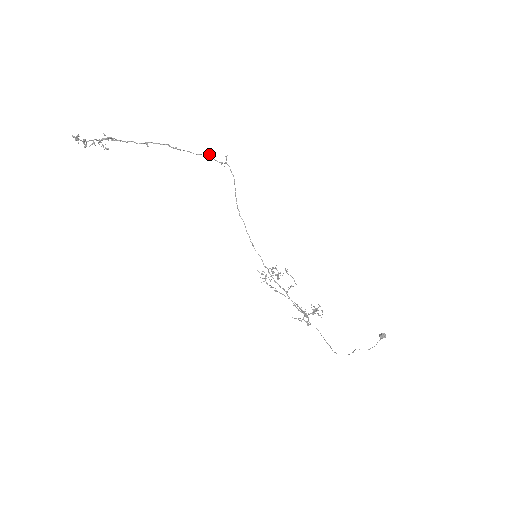
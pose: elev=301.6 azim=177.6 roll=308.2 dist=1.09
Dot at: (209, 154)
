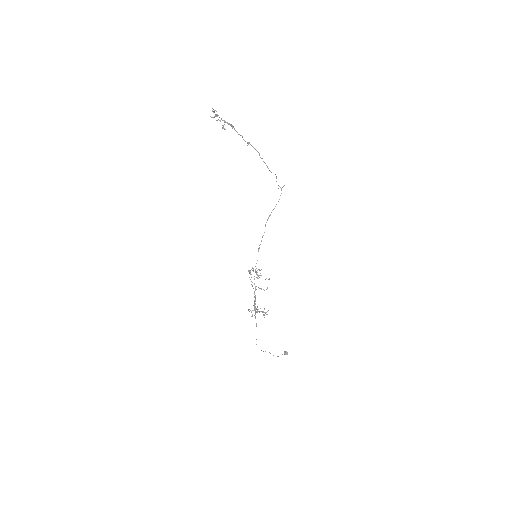
Dot at: (276, 176)
